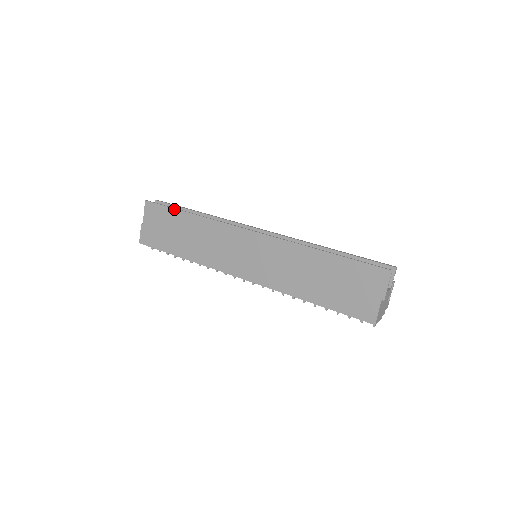
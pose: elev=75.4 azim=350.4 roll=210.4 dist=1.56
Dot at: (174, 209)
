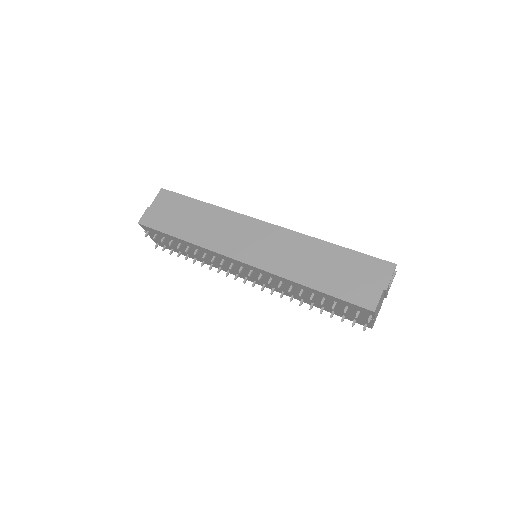
Dot at: (190, 198)
